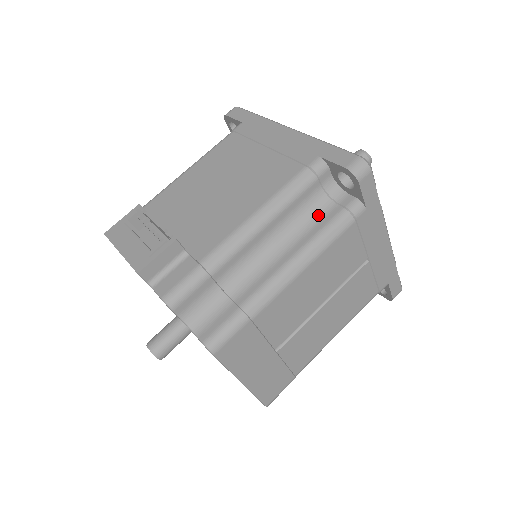
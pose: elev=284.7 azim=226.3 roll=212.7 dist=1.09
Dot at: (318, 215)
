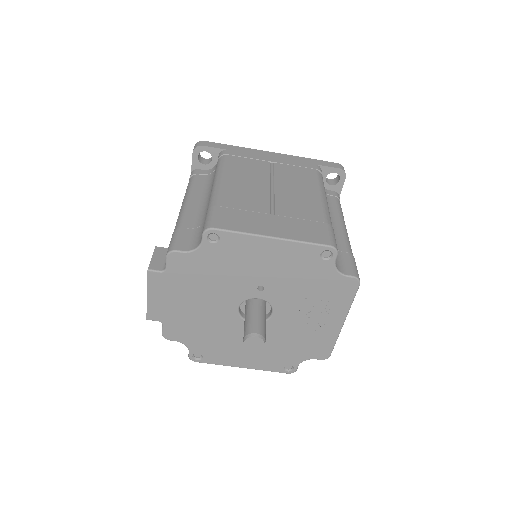
Dot at: occluded
